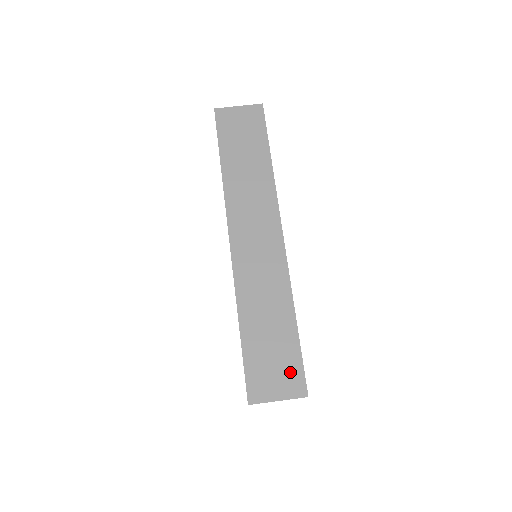
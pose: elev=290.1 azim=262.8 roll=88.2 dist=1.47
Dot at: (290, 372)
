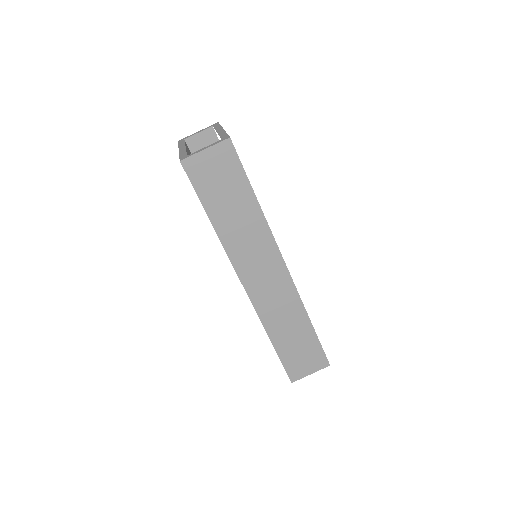
Dot at: (315, 357)
